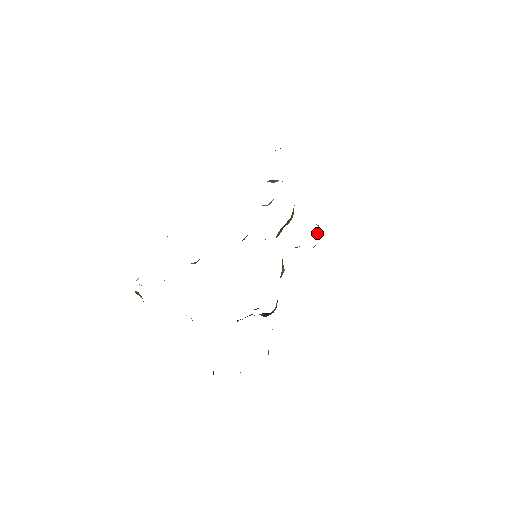
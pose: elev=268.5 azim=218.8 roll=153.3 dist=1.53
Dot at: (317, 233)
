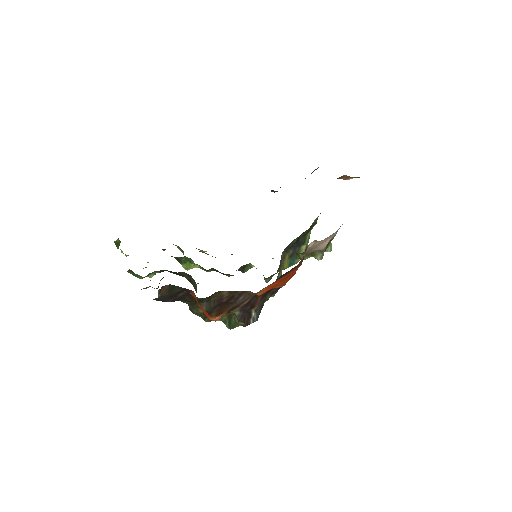
Dot at: (328, 250)
